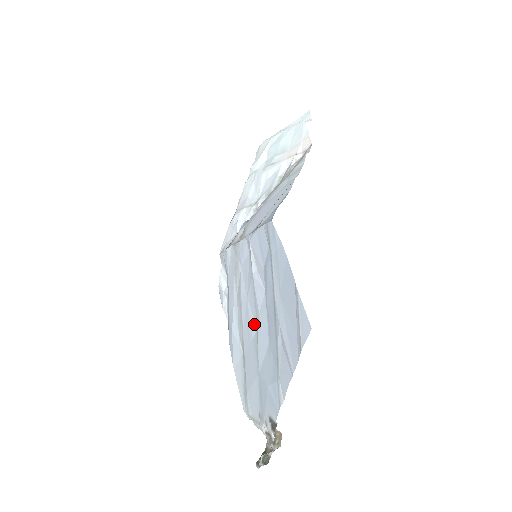
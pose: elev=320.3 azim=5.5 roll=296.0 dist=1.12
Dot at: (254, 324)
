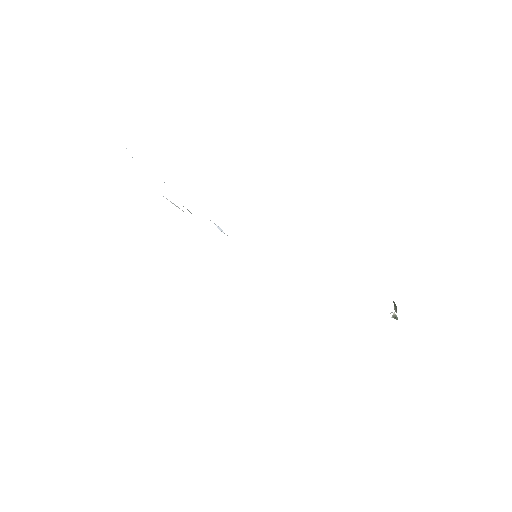
Dot at: occluded
